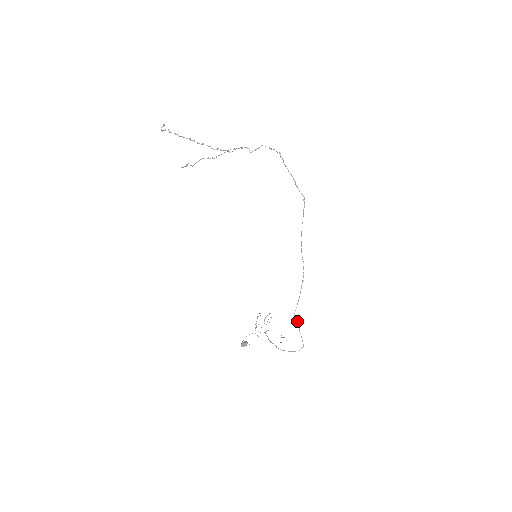
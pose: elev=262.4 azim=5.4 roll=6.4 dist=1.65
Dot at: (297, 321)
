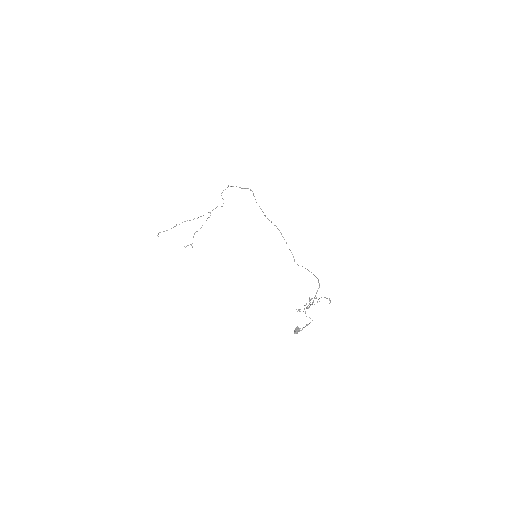
Dot at: occluded
